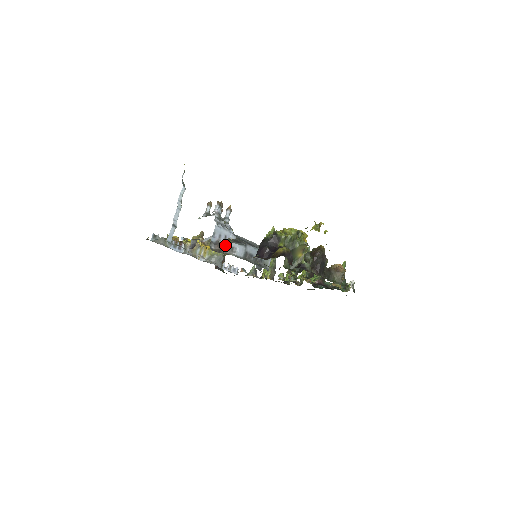
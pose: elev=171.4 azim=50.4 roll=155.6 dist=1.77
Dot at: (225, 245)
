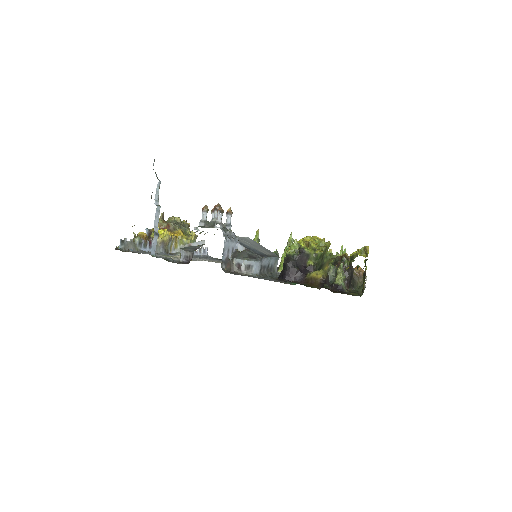
Dot at: (238, 262)
